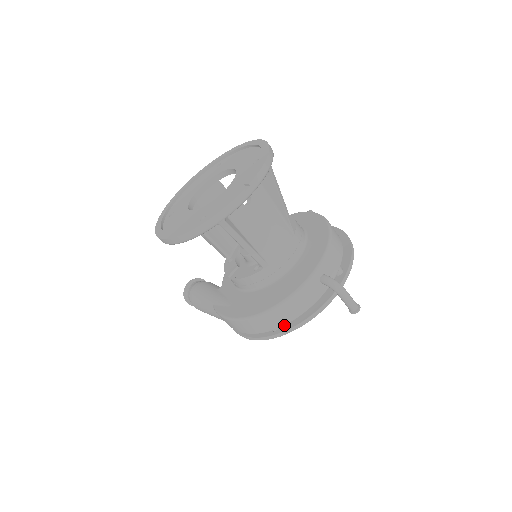
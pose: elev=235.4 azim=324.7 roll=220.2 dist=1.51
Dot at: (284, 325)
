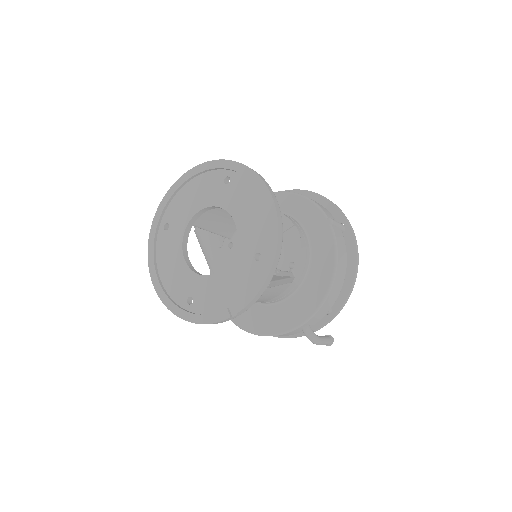
Dot at: occluded
